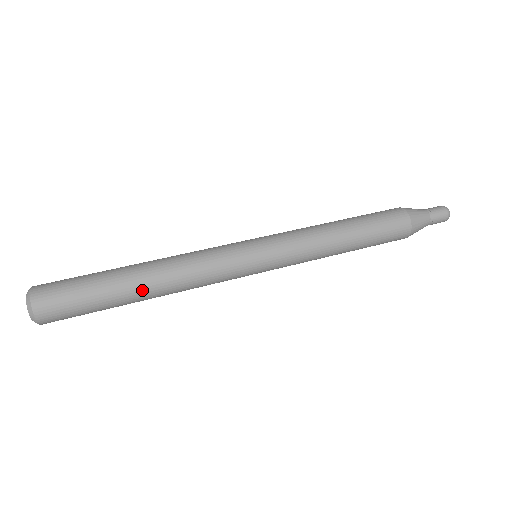
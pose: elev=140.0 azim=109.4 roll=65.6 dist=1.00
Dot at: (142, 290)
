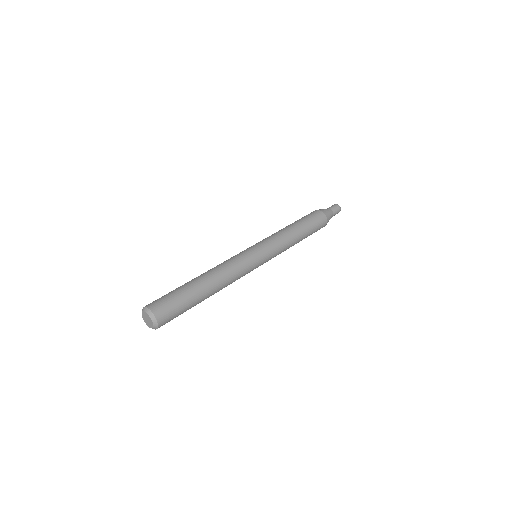
Dot at: (208, 287)
